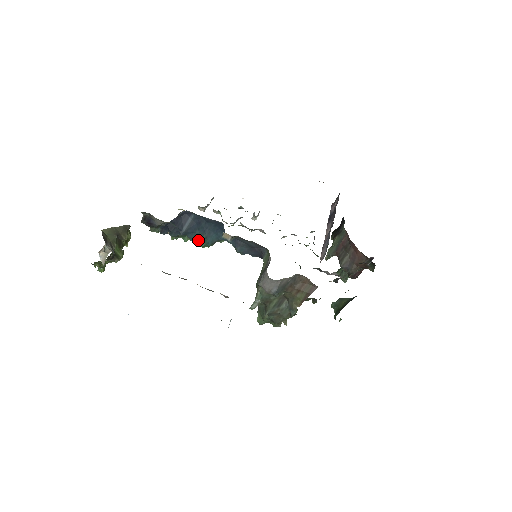
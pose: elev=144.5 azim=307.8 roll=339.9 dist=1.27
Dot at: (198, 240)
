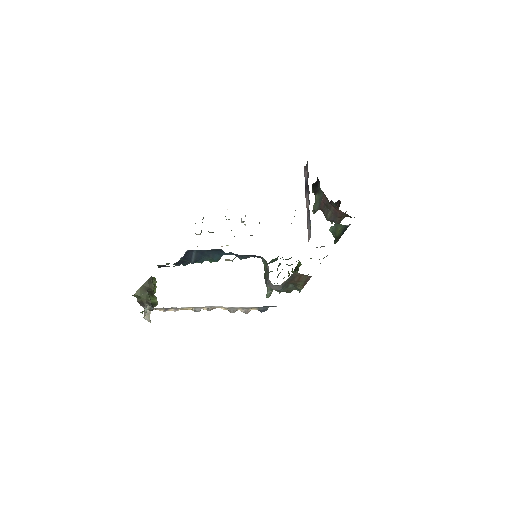
Dot at: occluded
